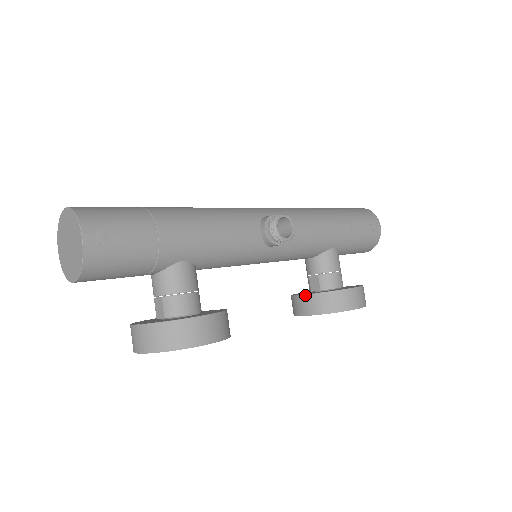
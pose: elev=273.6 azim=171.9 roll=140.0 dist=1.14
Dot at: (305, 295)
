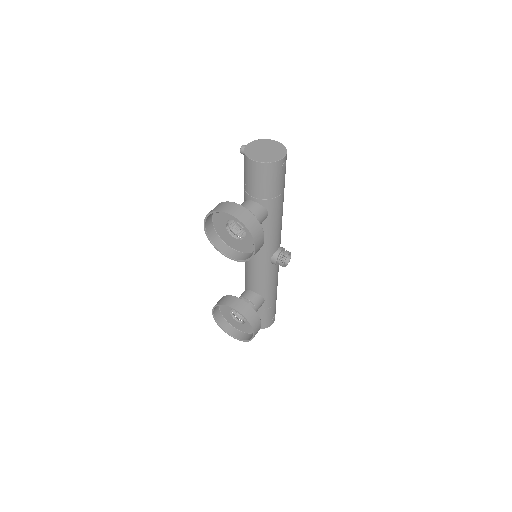
Dot at: (242, 300)
